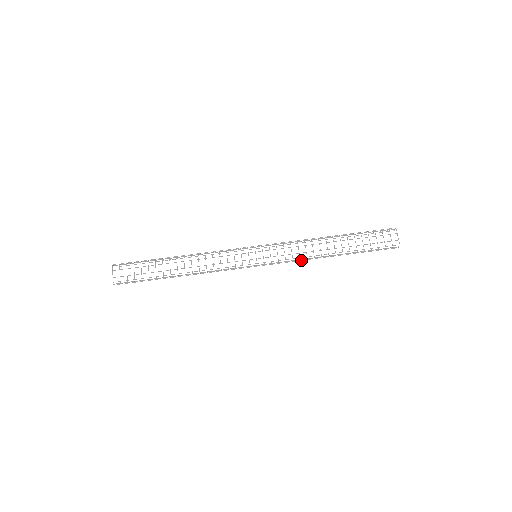
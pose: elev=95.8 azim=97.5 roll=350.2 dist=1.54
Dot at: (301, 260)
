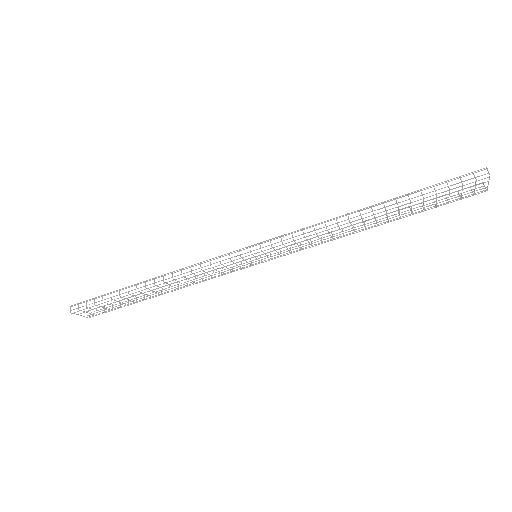
Dot at: occluded
